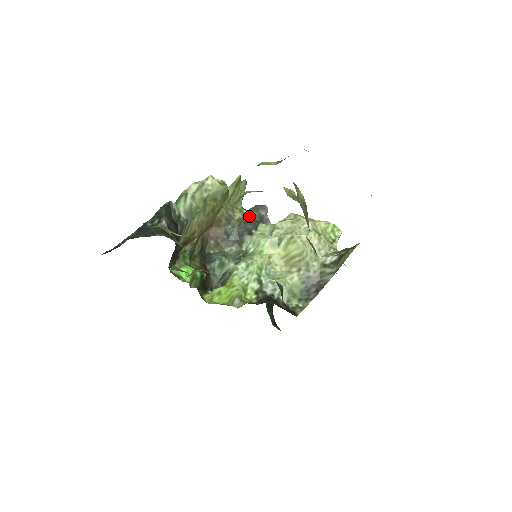
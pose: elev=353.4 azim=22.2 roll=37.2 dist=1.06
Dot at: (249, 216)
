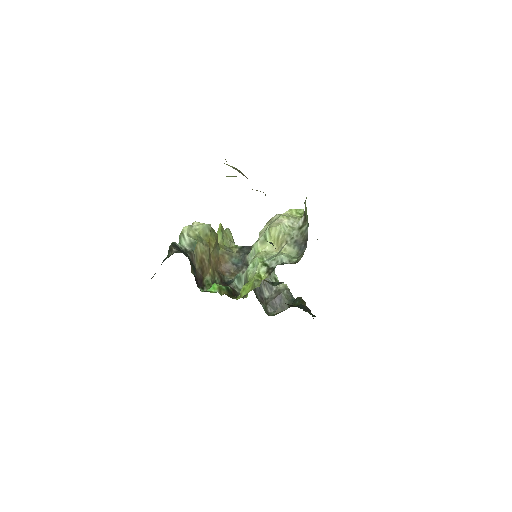
Dot at: (243, 246)
